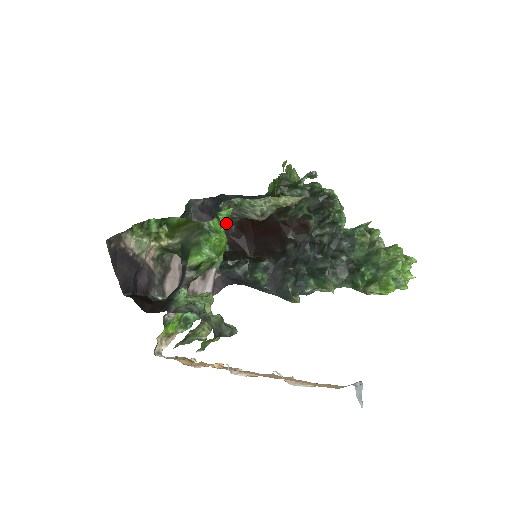
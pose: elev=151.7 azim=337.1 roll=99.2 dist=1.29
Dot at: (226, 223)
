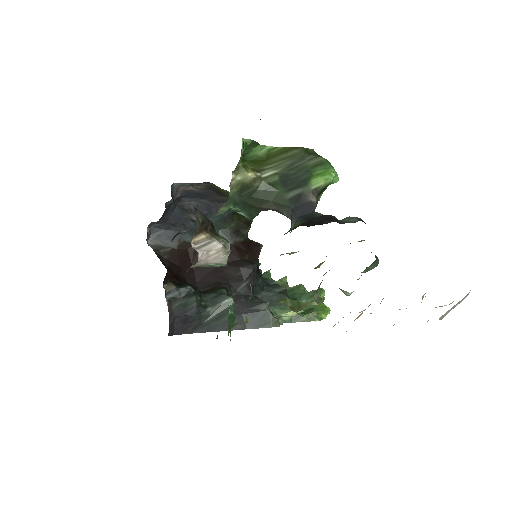
Dot at: occluded
